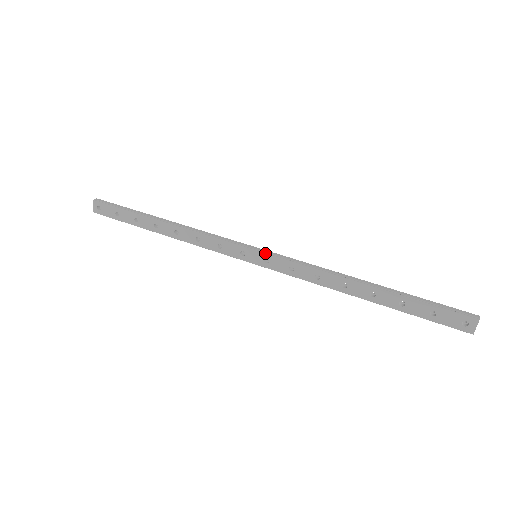
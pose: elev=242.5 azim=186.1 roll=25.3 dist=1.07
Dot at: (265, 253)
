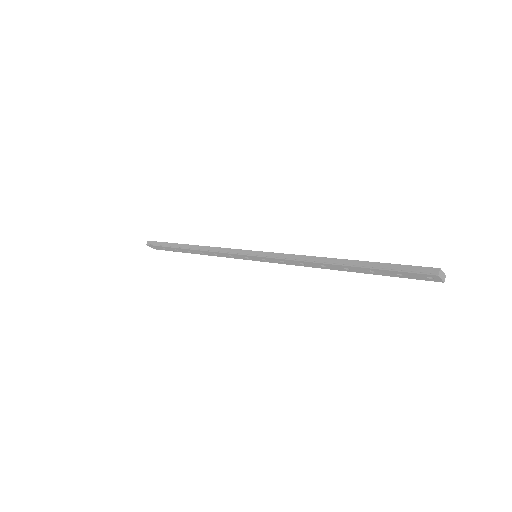
Dot at: (258, 256)
